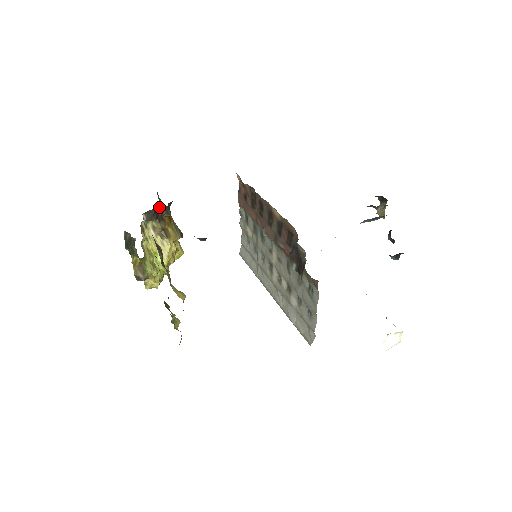
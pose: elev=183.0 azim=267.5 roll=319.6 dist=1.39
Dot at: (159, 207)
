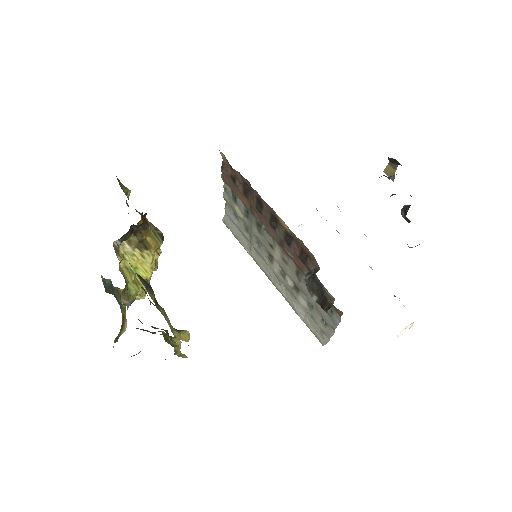
Dot at: occluded
